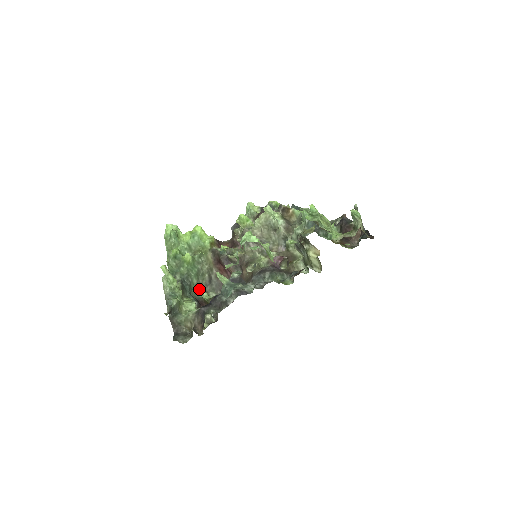
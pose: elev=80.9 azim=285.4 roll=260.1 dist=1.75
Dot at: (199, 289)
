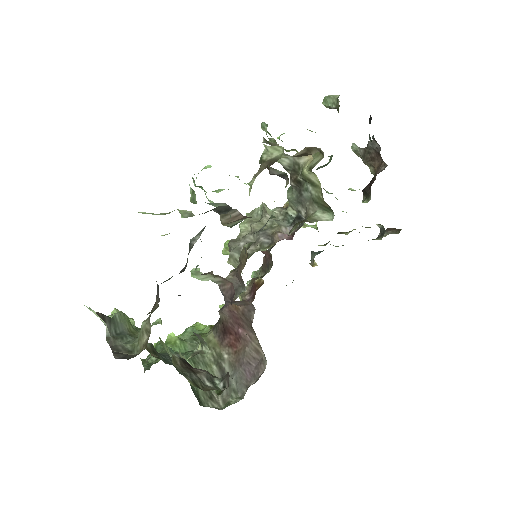
Dot at: (207, 394)
